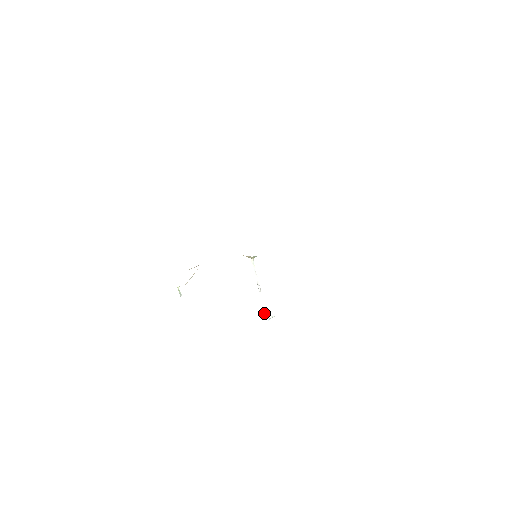
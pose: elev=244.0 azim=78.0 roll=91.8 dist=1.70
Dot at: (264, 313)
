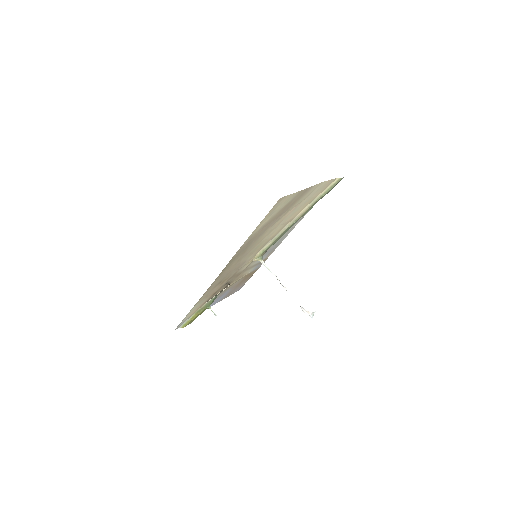
Dot at: (303, 311)
